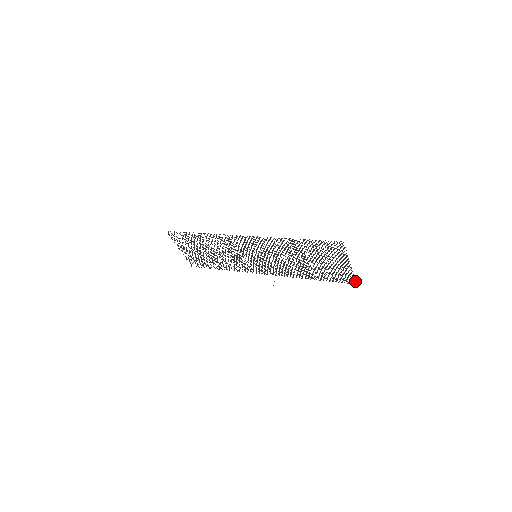
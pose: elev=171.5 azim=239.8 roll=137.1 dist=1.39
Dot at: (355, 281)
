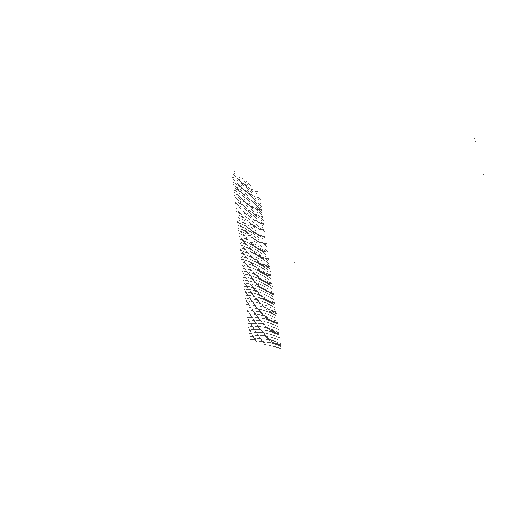
Dot at: (279, 348)
